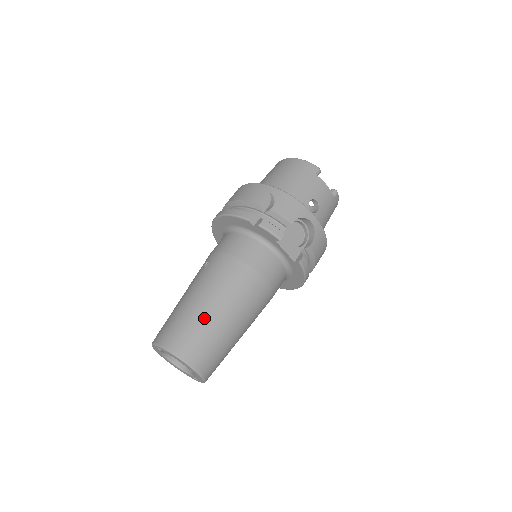
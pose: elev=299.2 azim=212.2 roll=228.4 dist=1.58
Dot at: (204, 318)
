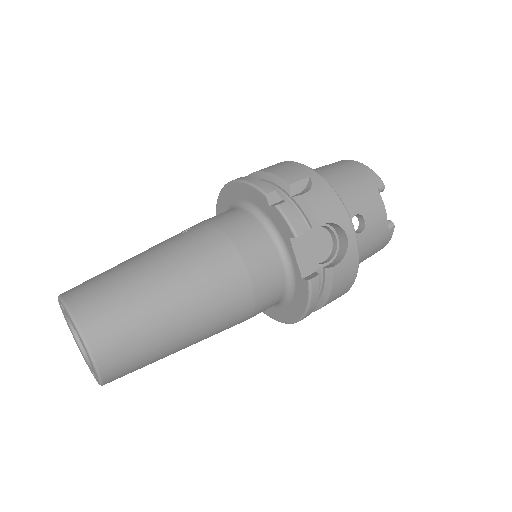
Dot at: (143, 291)
